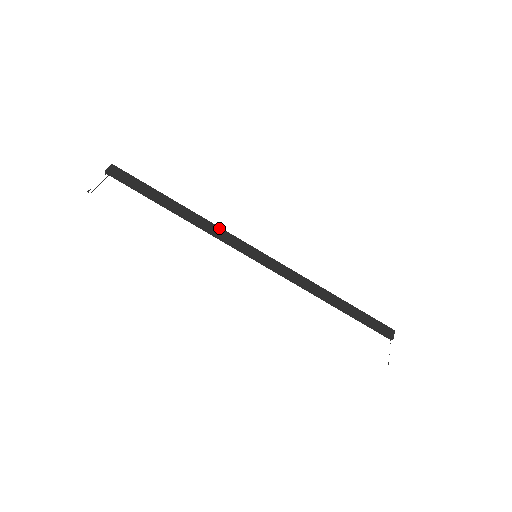
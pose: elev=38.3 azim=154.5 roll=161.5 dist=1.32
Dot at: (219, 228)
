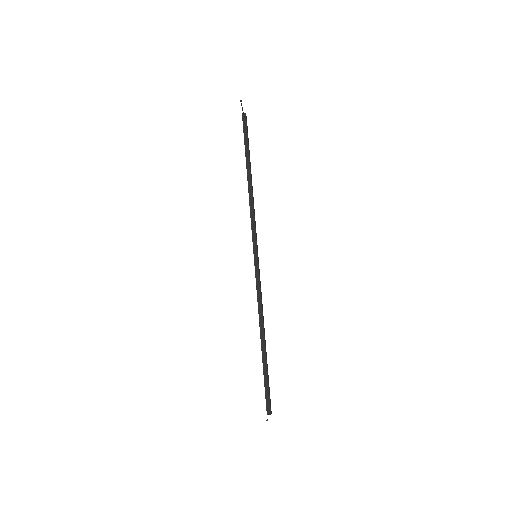
Dot at: occluded
